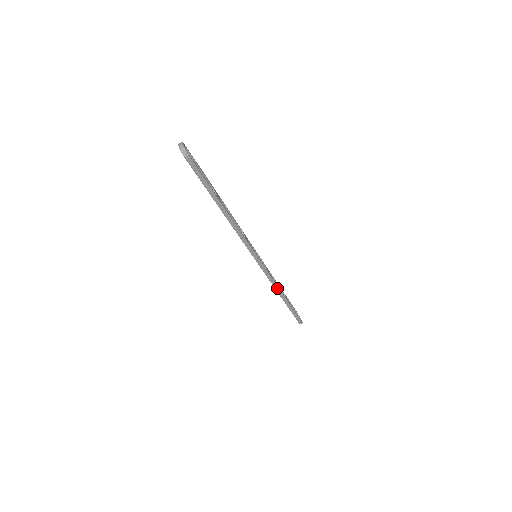
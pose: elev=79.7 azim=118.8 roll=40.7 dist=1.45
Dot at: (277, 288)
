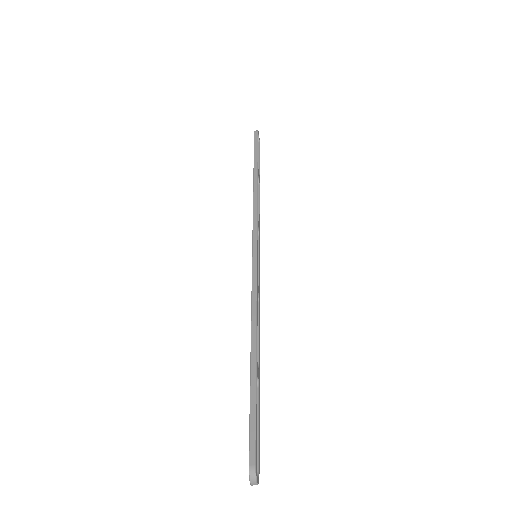
Dot at: (258, 210)
